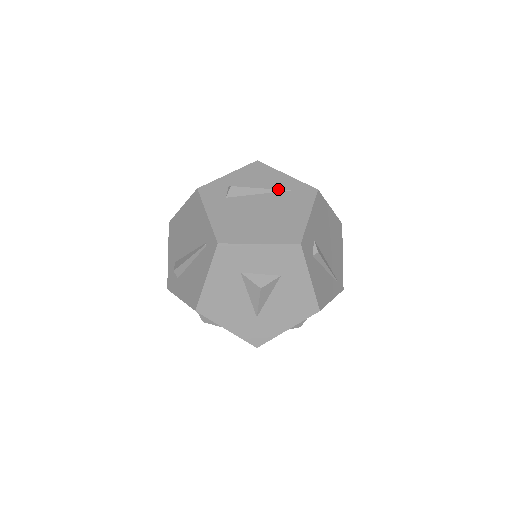
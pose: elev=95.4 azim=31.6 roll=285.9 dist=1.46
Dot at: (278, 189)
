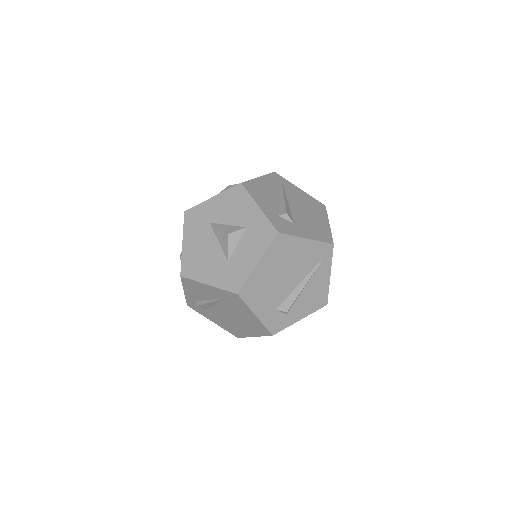
Dot at: (218, 299)
